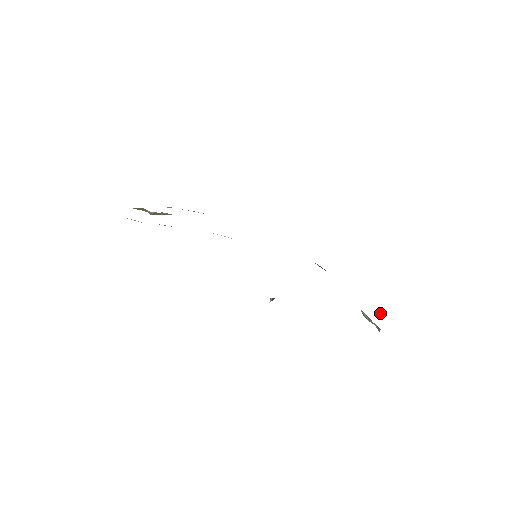
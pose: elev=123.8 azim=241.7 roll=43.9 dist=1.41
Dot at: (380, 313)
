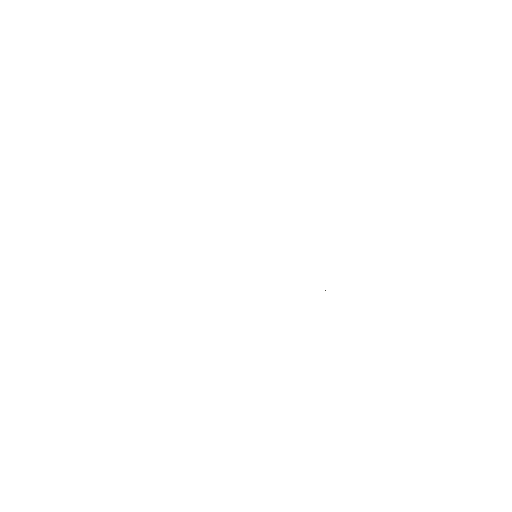
Dot at: occluded
